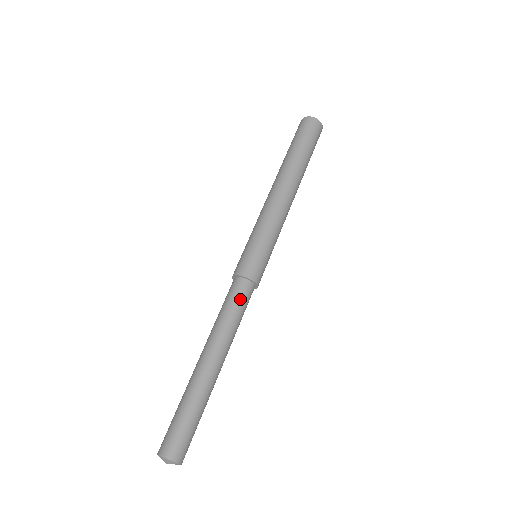
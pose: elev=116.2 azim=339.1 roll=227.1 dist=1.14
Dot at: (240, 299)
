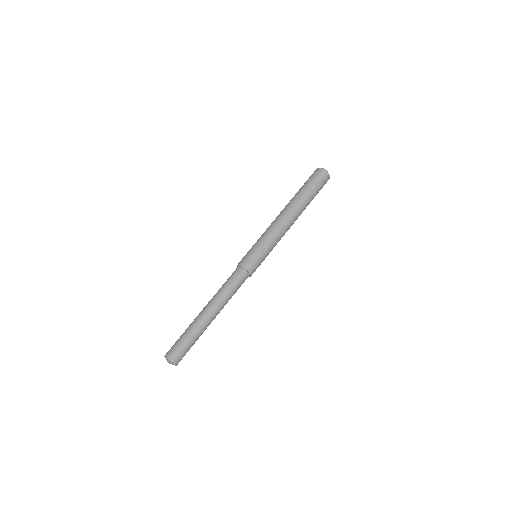
Dot at: (234, 279)
